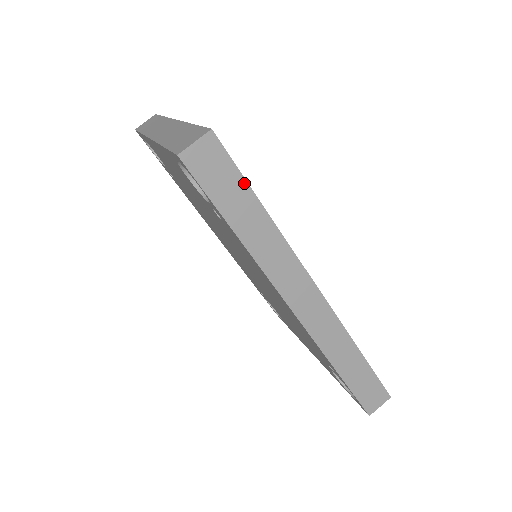
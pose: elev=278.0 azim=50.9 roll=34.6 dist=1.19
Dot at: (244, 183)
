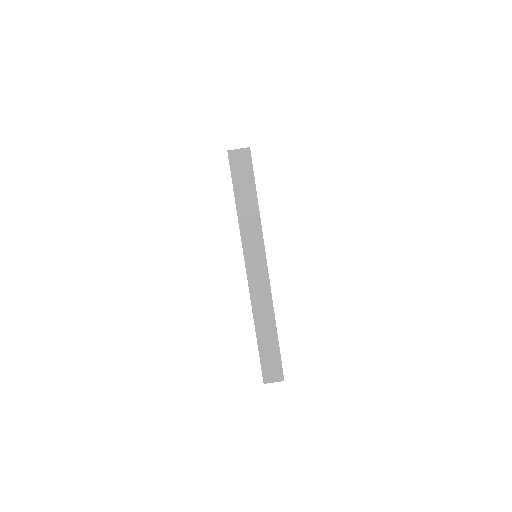
Dot at: (253, 182)
